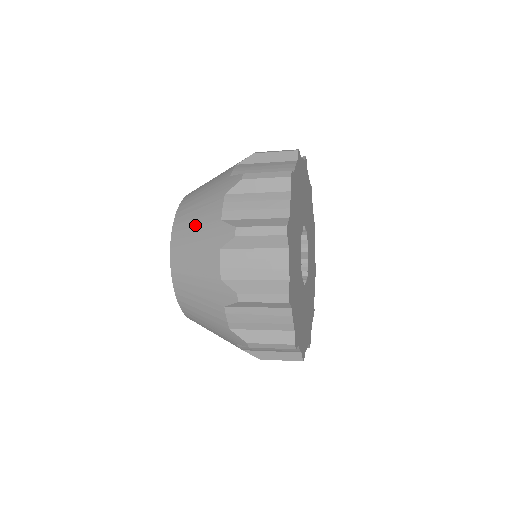
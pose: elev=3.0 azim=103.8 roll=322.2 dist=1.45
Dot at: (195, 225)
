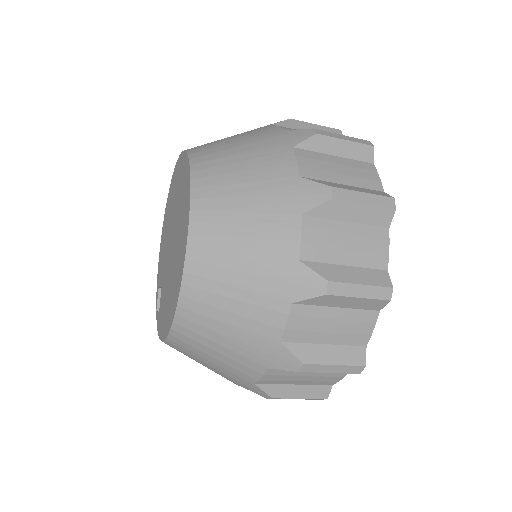
Dot at: (244, 180)
